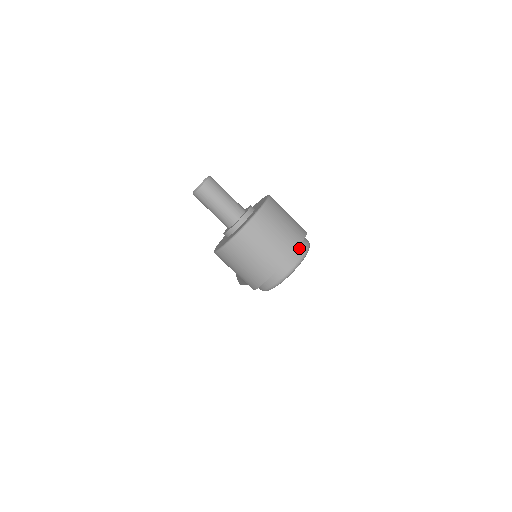
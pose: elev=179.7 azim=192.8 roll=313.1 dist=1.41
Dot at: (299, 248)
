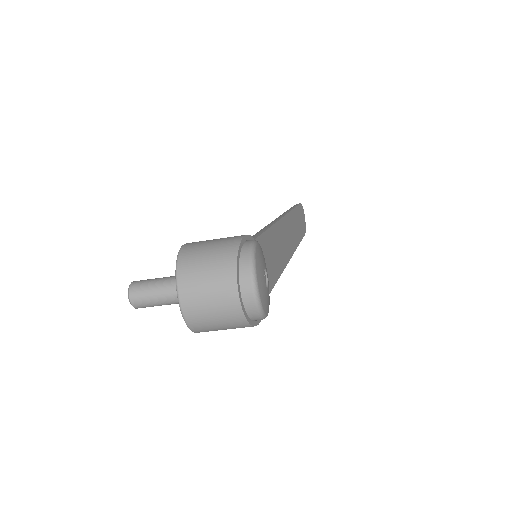
Dot at: (242, 273)
